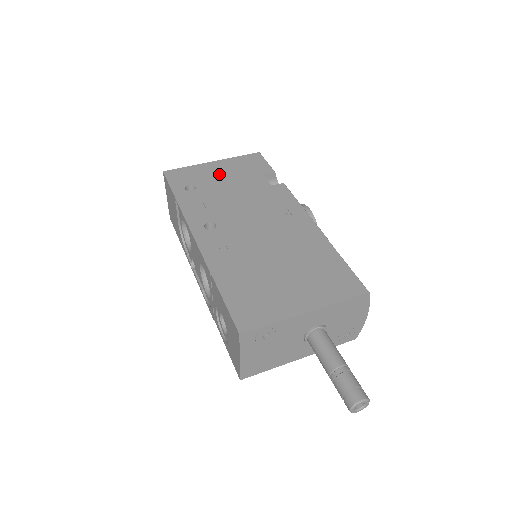
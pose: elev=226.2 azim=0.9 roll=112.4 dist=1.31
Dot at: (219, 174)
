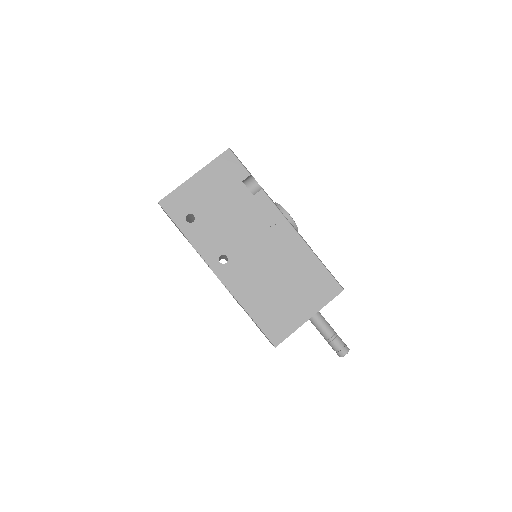
Dot at: (206, 192)
